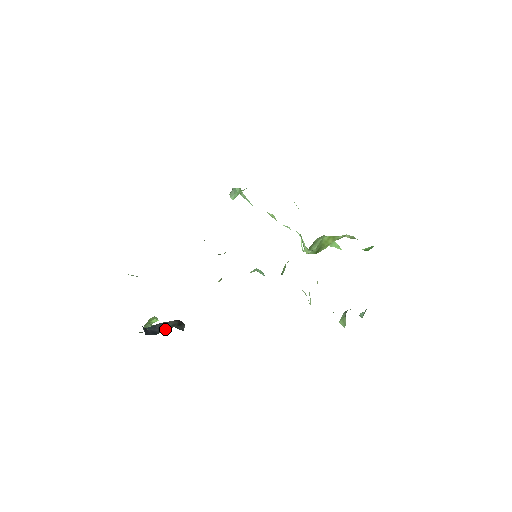
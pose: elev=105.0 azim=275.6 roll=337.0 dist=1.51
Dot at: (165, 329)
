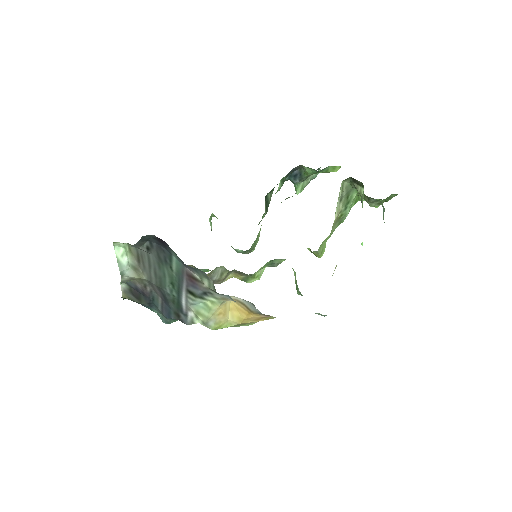
Dot at: occluded
